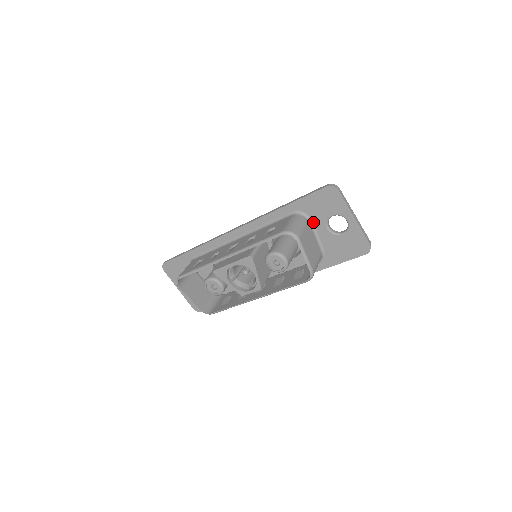
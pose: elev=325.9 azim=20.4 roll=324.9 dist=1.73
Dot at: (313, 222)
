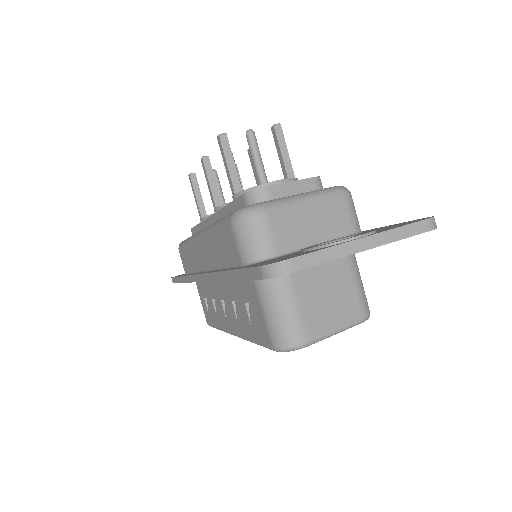
Dot at: occluded
